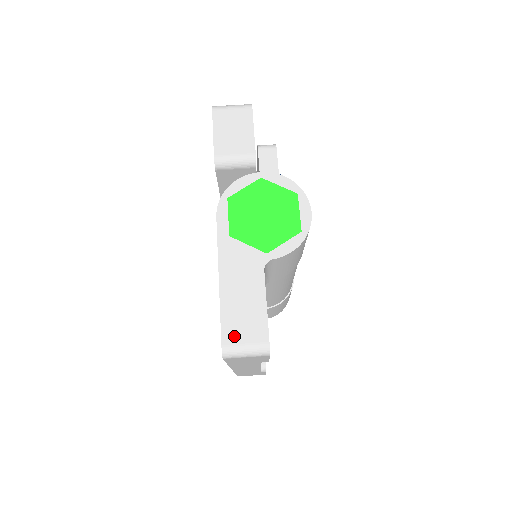
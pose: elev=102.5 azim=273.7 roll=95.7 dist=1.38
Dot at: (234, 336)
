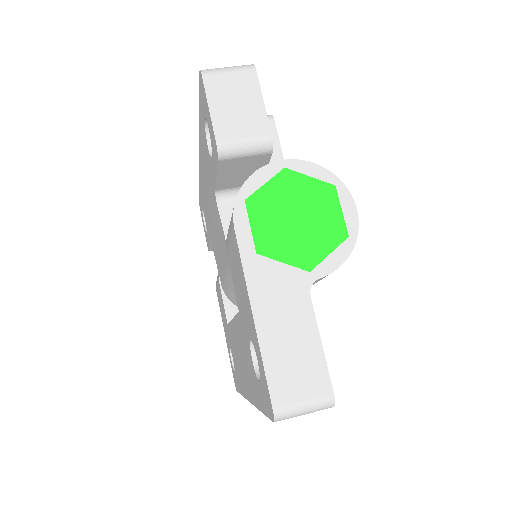
Dot at: (287, 392)
